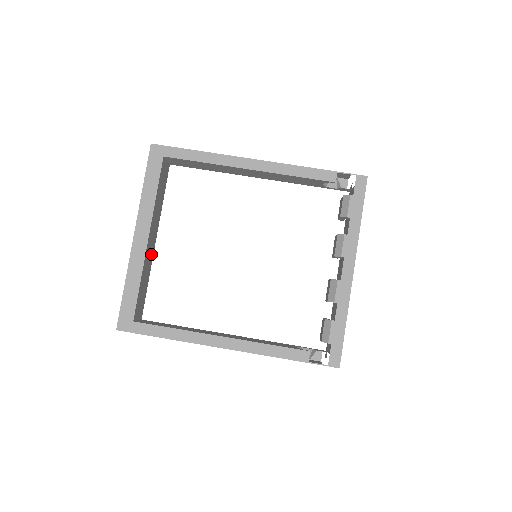
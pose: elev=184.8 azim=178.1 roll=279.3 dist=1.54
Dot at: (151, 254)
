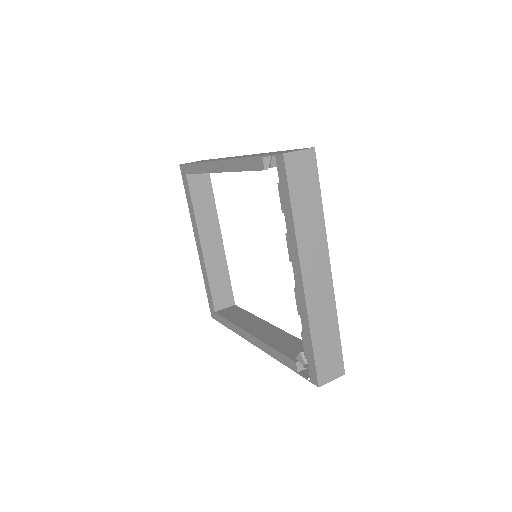
Dot at: (219, 253)
